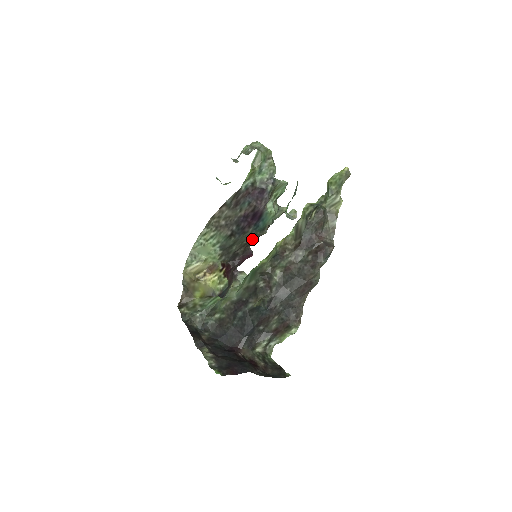
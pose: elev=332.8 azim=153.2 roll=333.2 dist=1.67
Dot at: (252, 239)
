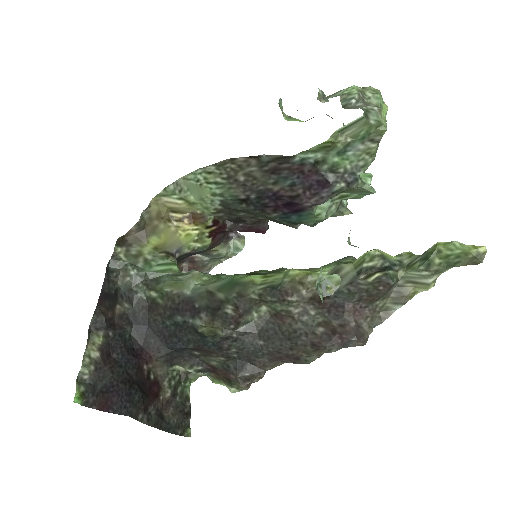
Dot at: occluded
